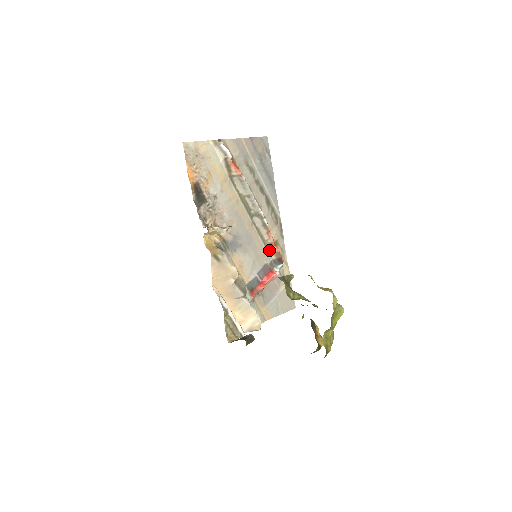
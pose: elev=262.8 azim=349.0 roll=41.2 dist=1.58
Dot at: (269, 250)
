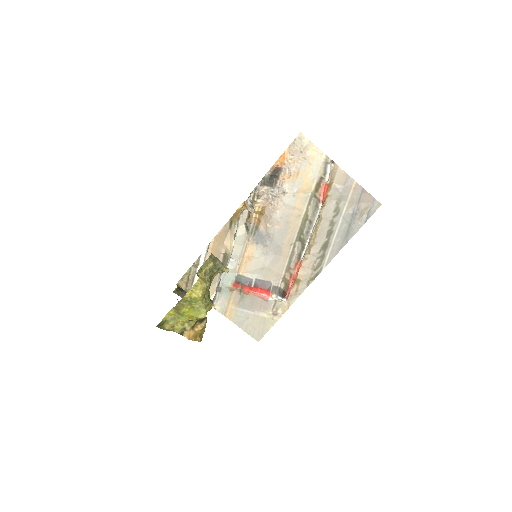
Dot at: (285, 277)
